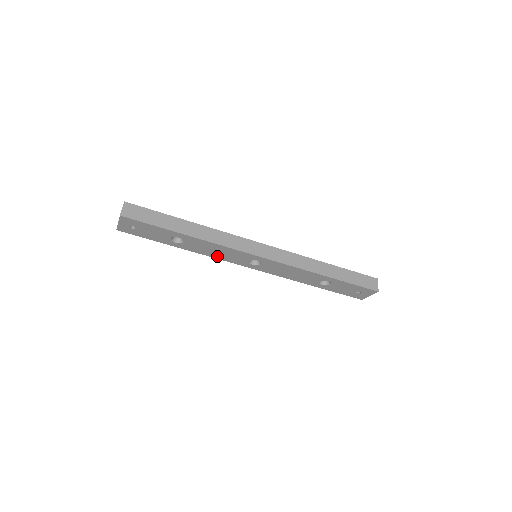
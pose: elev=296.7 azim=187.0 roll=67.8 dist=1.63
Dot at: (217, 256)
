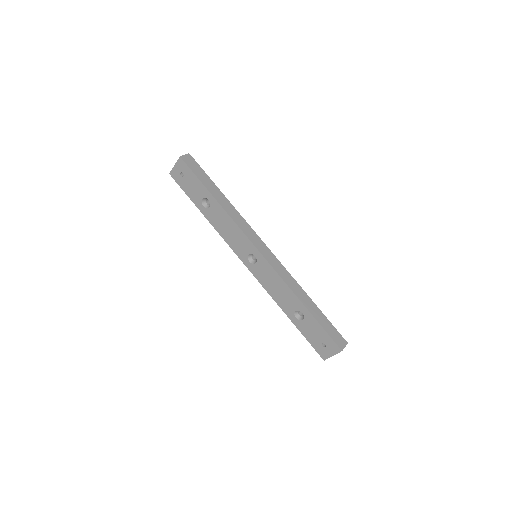
Dot at: (226, 237)
